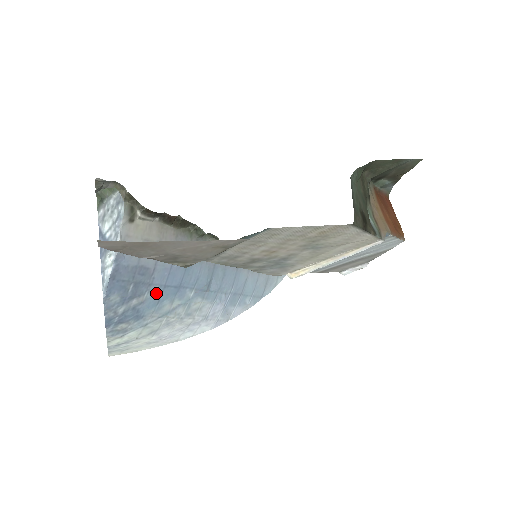
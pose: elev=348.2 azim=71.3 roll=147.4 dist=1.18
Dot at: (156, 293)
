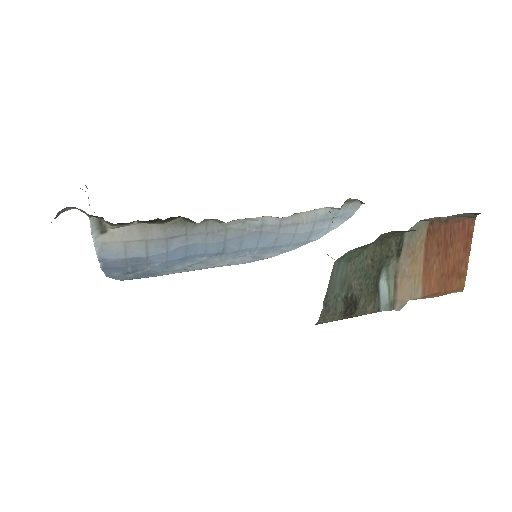
Dot at: (160, 265)
